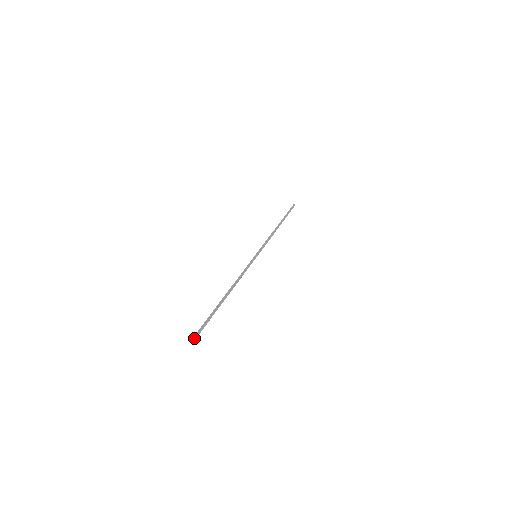
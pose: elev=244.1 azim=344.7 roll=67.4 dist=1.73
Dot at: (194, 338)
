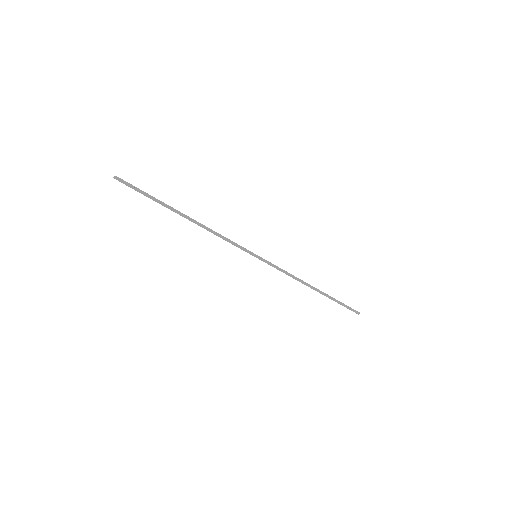
Dot at: (114, 177)
